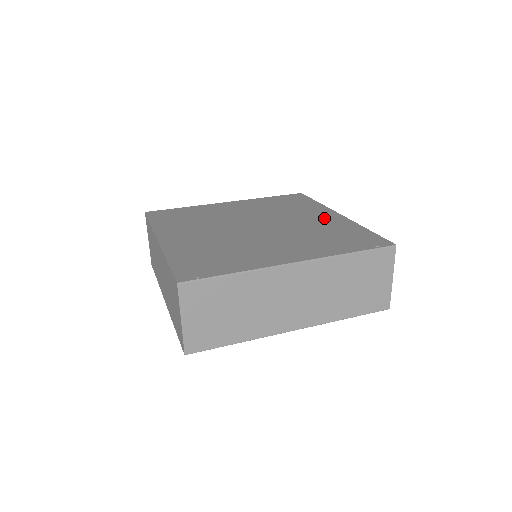
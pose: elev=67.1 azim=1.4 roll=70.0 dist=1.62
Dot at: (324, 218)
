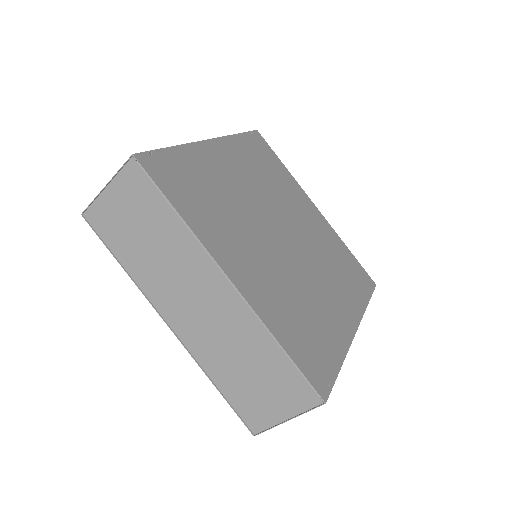
Dot at: (314, 218)
